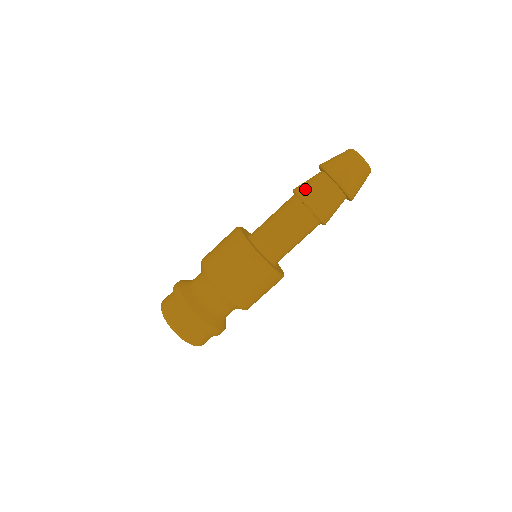
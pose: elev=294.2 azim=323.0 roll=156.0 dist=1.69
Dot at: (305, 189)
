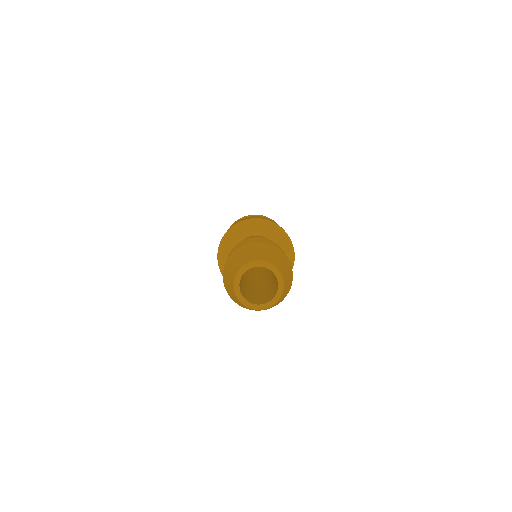
Dot at: occluded
